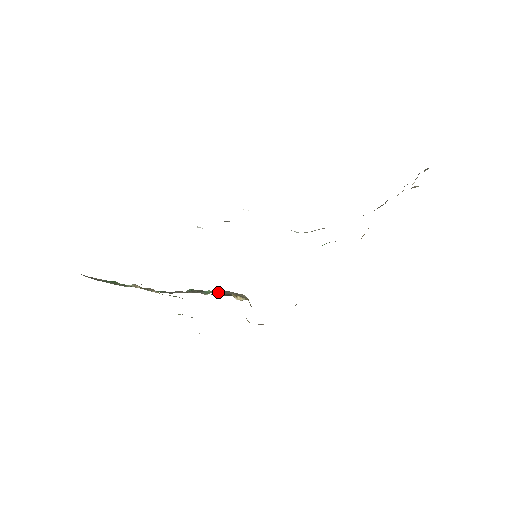
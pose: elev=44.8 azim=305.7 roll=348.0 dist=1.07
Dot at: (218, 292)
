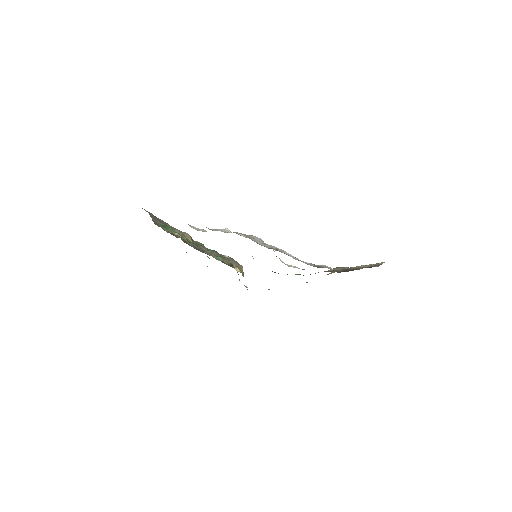
Dot at: (226, 260)
